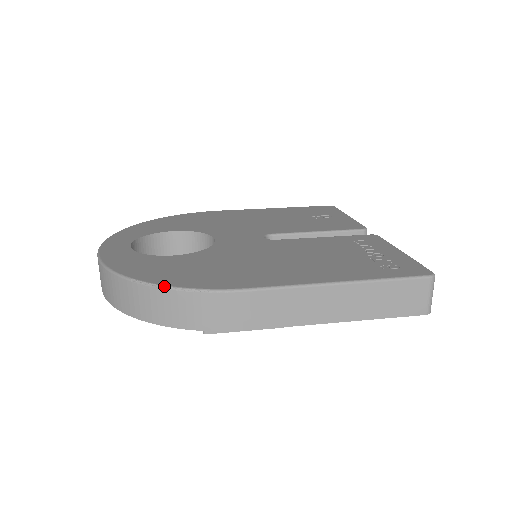
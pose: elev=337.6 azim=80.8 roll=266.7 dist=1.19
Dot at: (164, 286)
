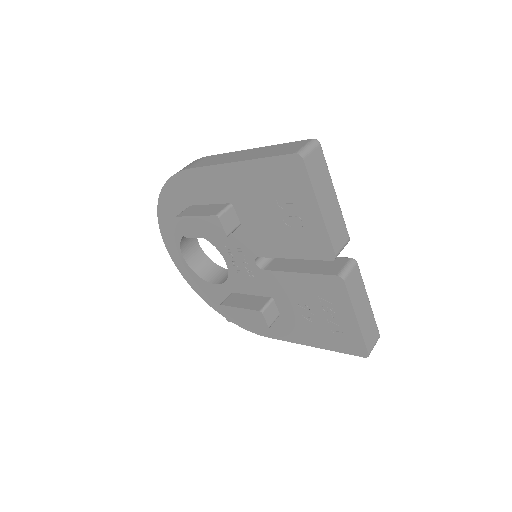
Dot at: occluded
